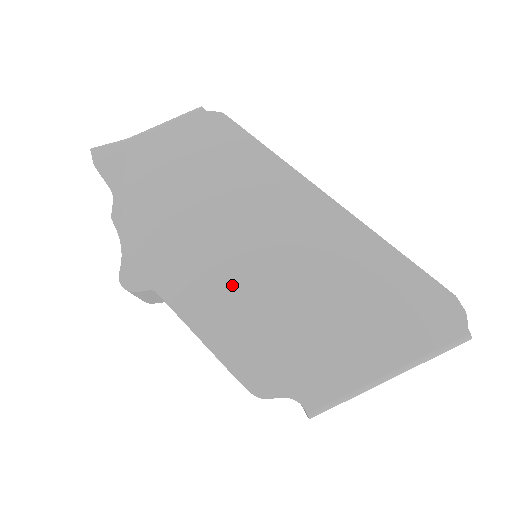
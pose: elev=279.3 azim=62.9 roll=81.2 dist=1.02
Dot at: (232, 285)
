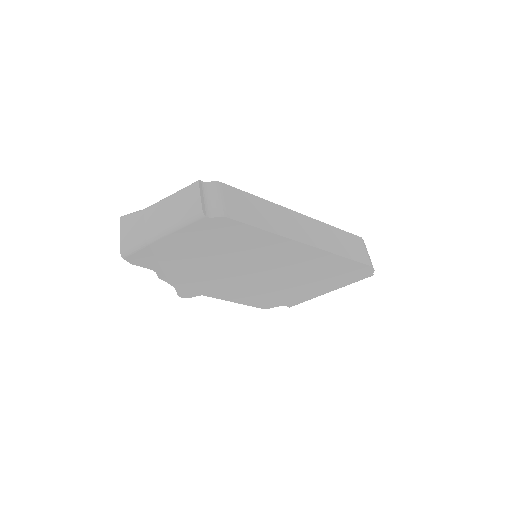
Dot at: (248, 286)
